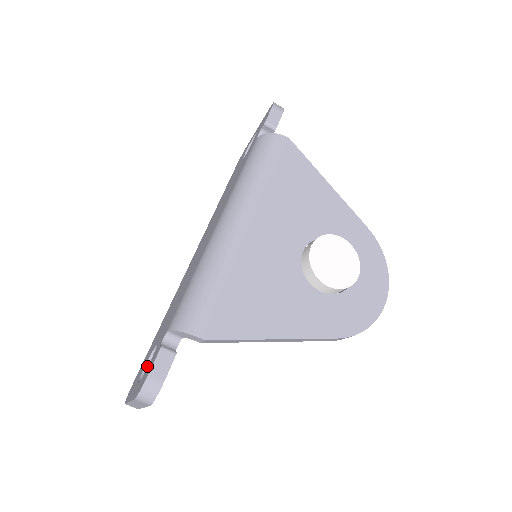
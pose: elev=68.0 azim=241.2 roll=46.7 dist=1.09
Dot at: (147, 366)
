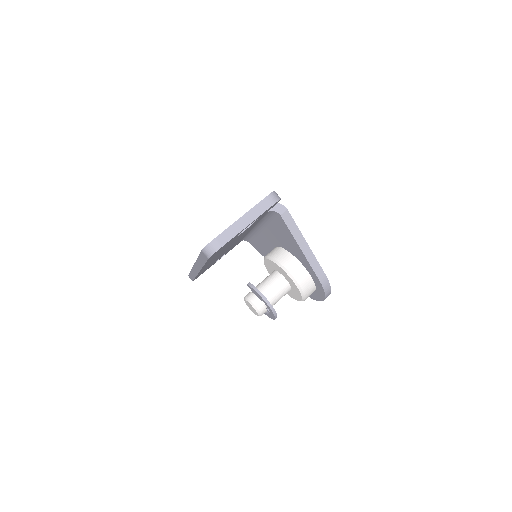
Dot at: occluded
